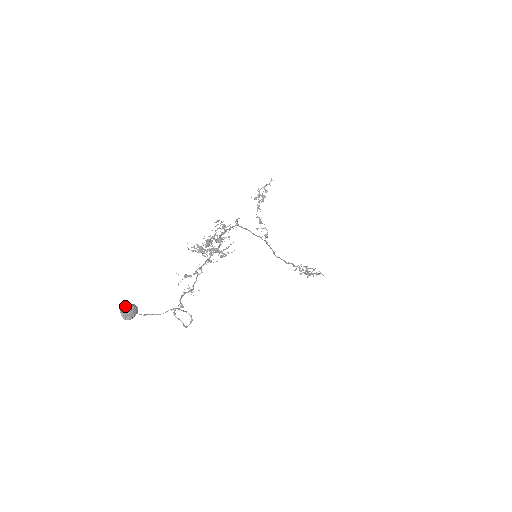
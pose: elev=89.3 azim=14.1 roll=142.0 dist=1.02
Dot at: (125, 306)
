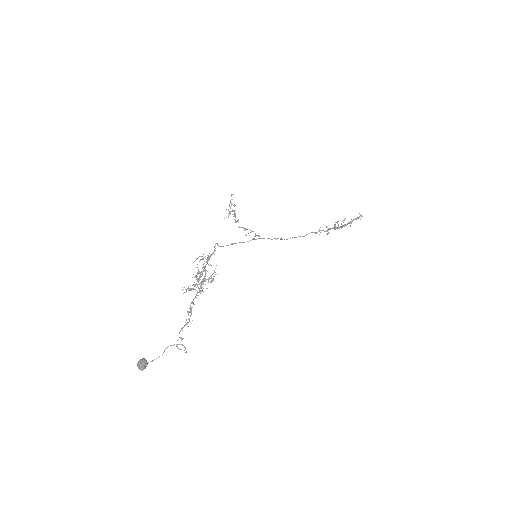
Dot at: (137, 363)
